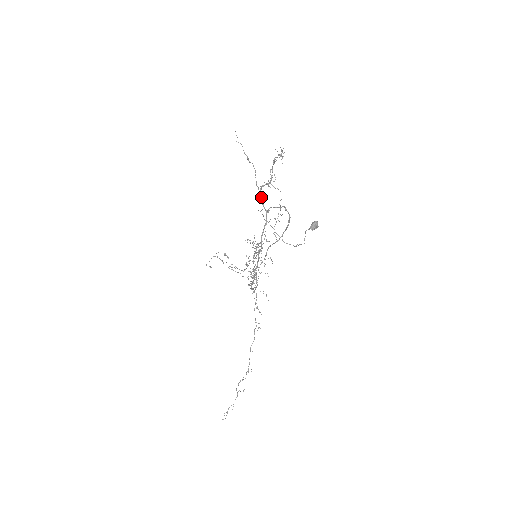
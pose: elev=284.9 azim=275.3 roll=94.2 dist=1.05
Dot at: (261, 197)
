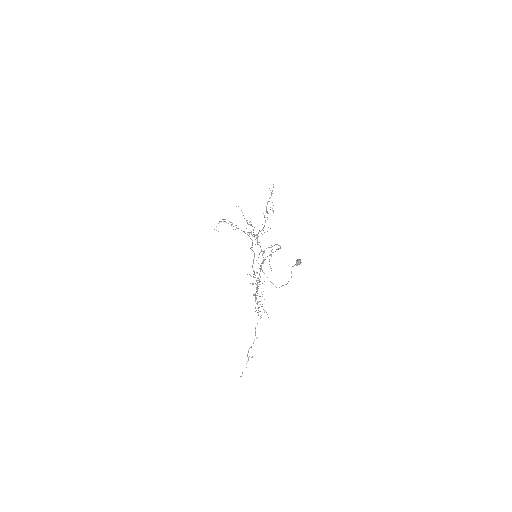
Dot at: occluded
